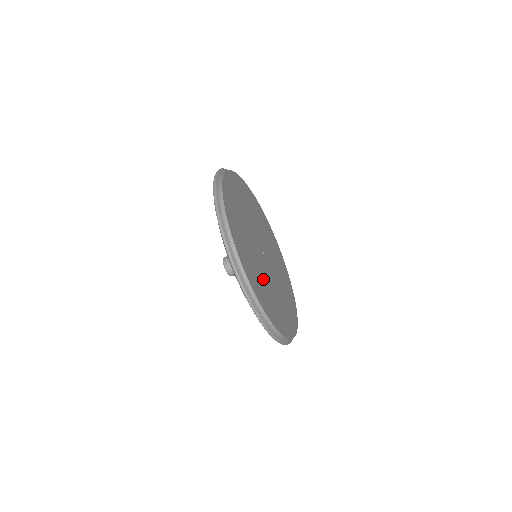
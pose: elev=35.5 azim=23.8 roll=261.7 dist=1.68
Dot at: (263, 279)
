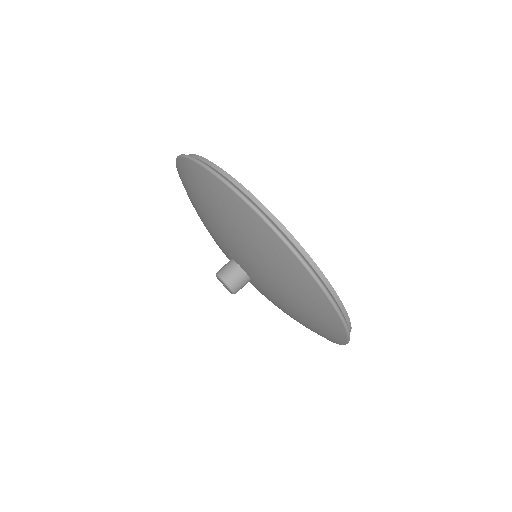
Dot at: occluded
